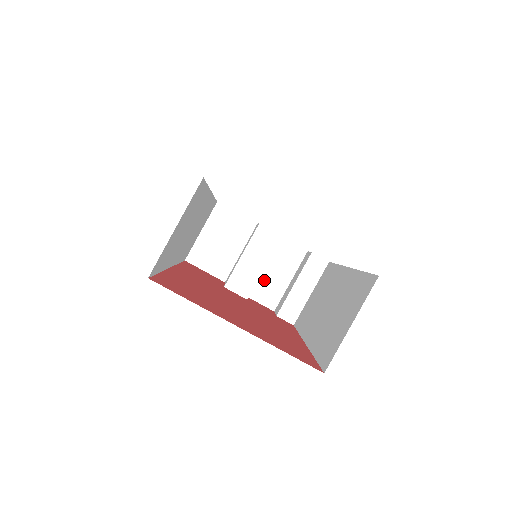
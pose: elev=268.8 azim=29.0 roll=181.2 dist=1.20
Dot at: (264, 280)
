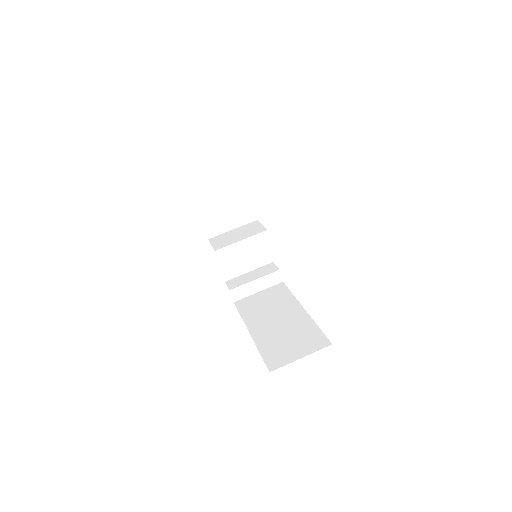
Dot at: occluded
